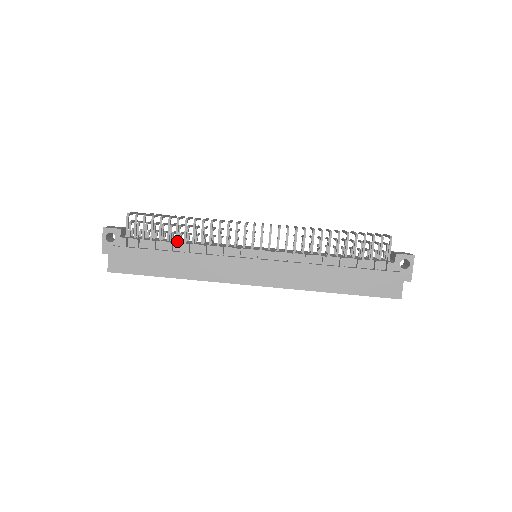
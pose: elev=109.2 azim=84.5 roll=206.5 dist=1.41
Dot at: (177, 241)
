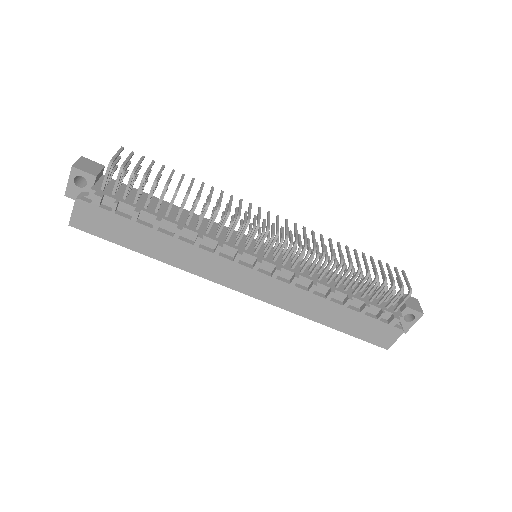
Dot at: (167, 216)
